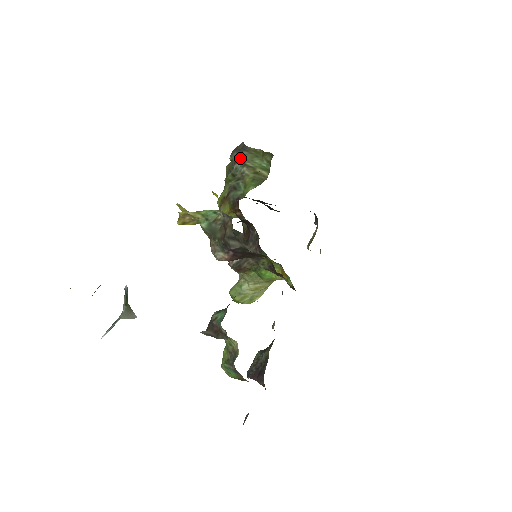
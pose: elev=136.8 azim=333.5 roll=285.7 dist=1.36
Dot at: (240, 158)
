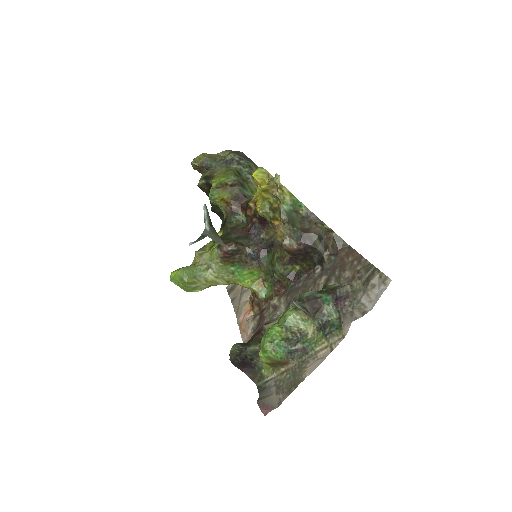
Dot at: (246, 164)
